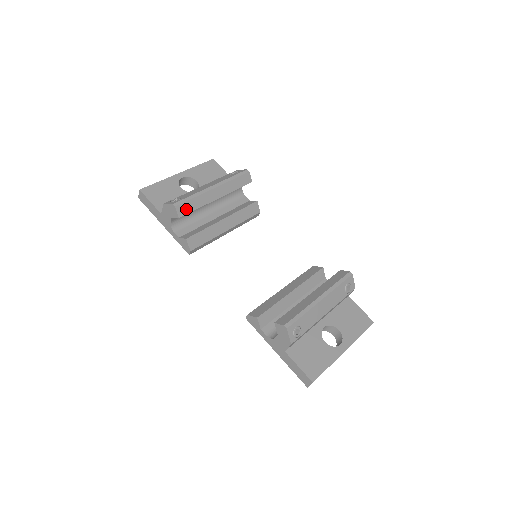
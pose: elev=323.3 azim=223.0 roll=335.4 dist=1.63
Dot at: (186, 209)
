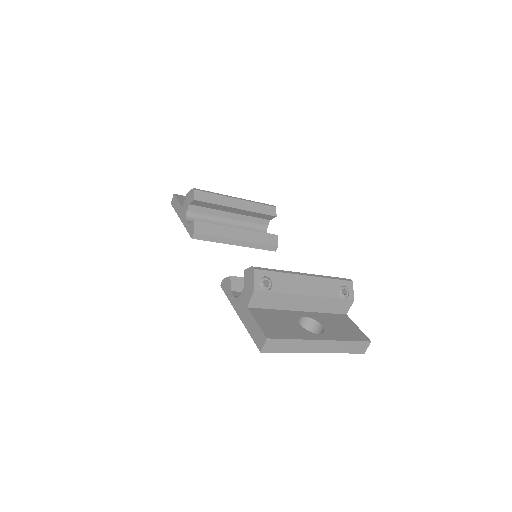
Dot at: (204, 198)
